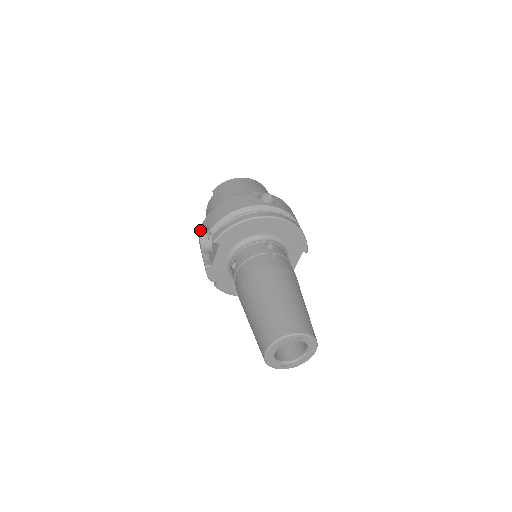
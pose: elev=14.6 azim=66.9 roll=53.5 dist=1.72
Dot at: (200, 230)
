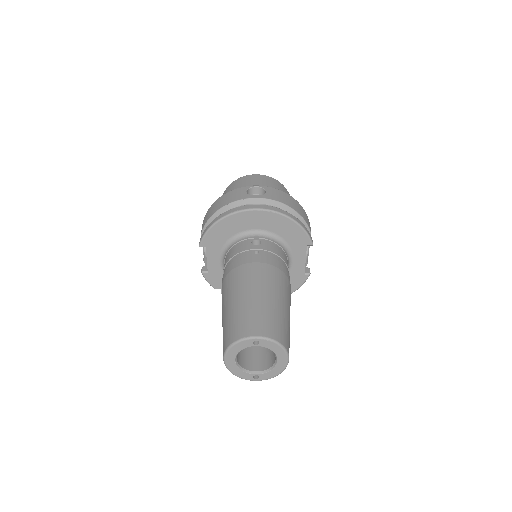
Dot at: occluded
